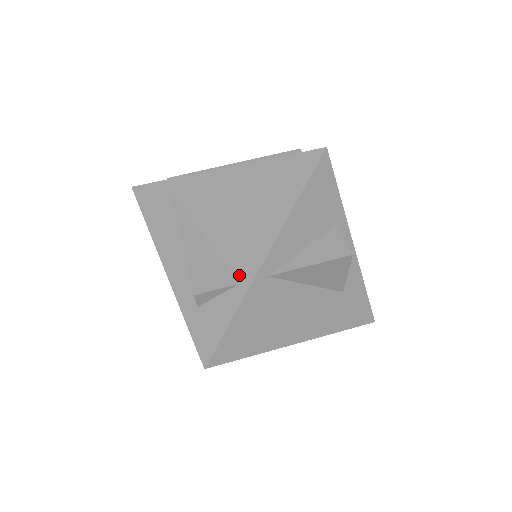
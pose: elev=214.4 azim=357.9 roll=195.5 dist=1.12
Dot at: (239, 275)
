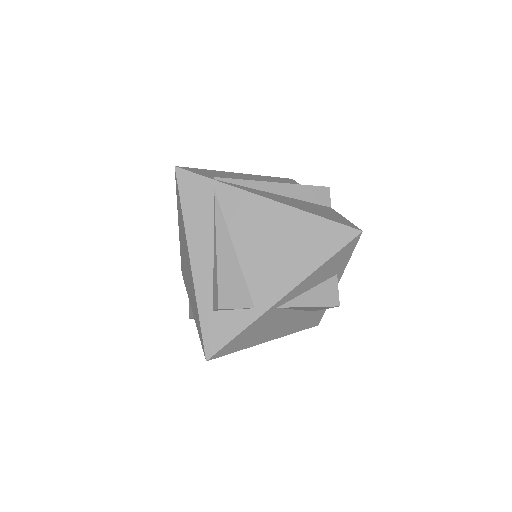
Dot at: (257, 301)
